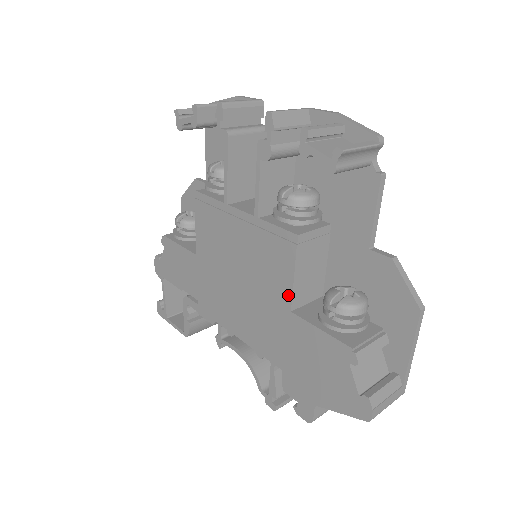
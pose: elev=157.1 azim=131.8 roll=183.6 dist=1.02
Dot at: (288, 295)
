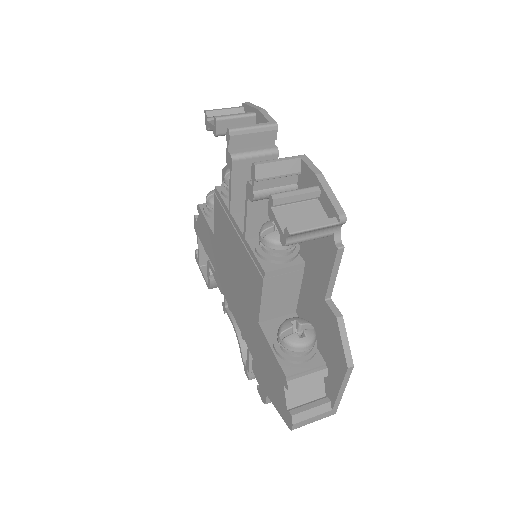
Dot at: (257, 310)
